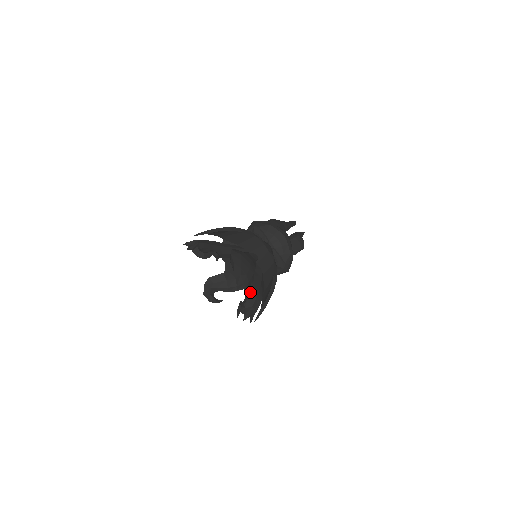
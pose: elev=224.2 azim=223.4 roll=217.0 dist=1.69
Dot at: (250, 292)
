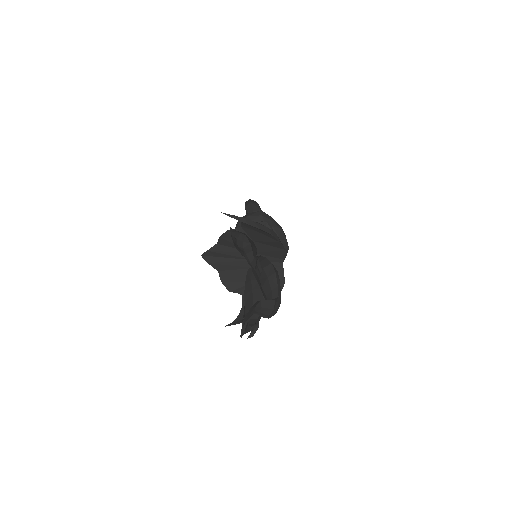
Dot at: occluded
